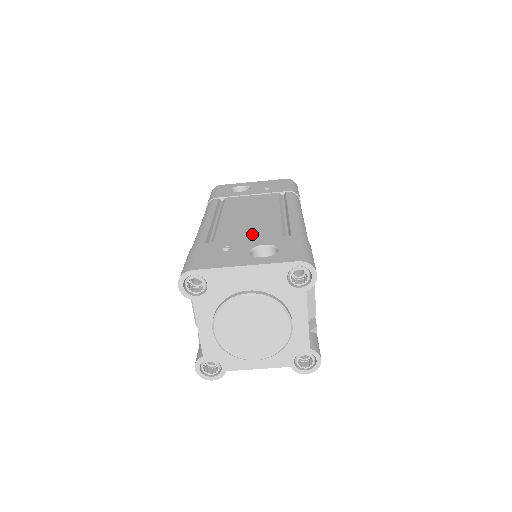
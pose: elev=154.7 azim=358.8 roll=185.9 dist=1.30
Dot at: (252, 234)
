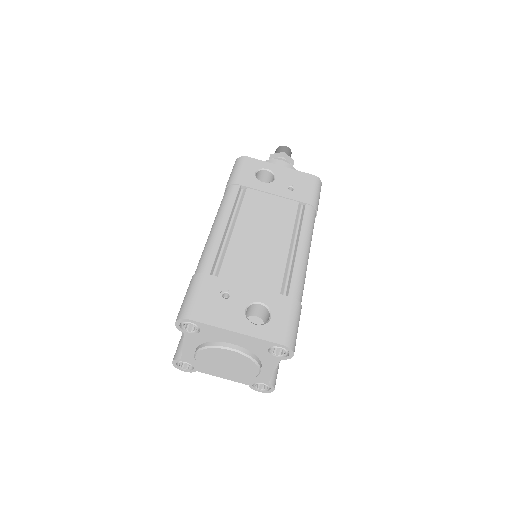
Dot at: (255, 276)
